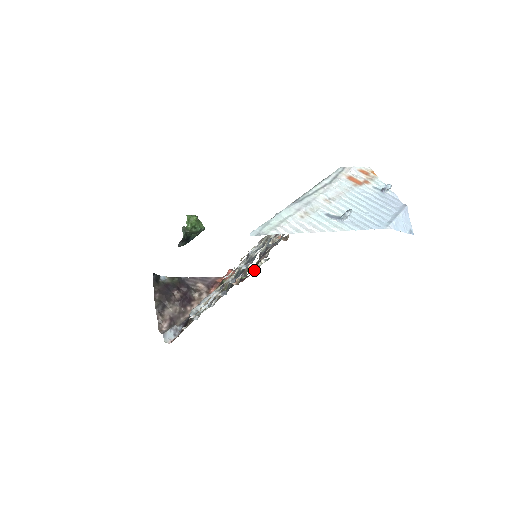
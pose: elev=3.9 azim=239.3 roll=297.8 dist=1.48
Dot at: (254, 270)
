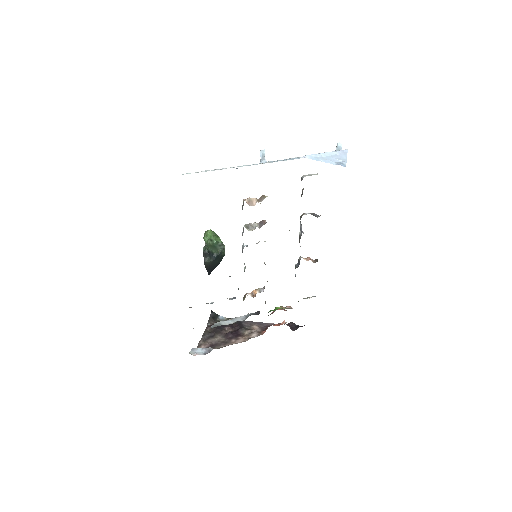
Dot at: occluded
